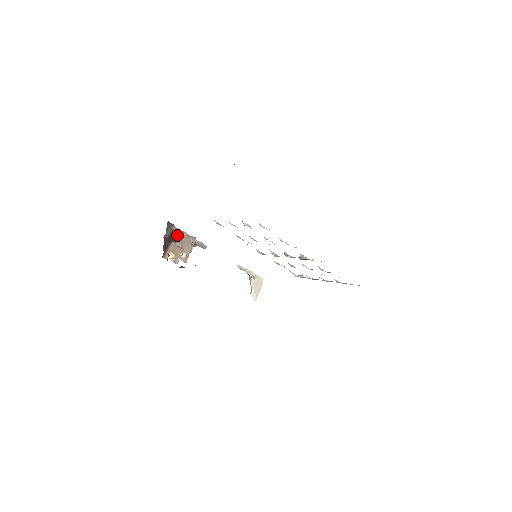
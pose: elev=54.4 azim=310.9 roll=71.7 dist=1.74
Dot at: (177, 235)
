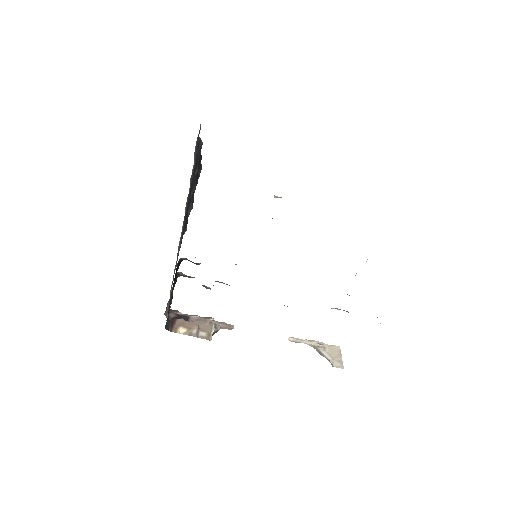
Dot at: (186, 318)
